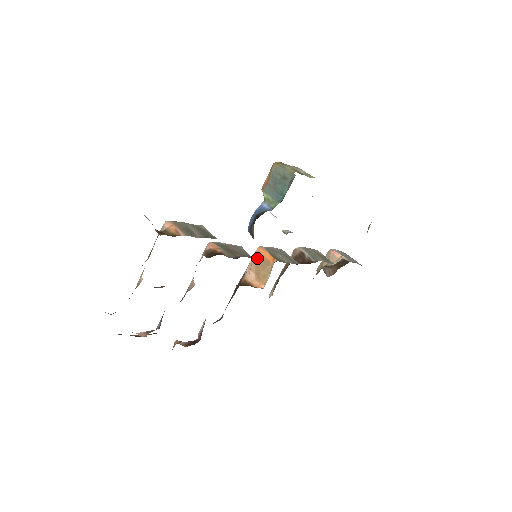
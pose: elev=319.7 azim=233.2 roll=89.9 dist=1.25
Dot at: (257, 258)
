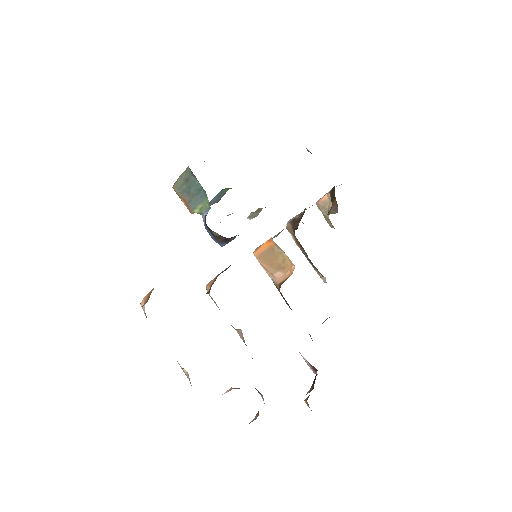
Dot at: (263, 260)
